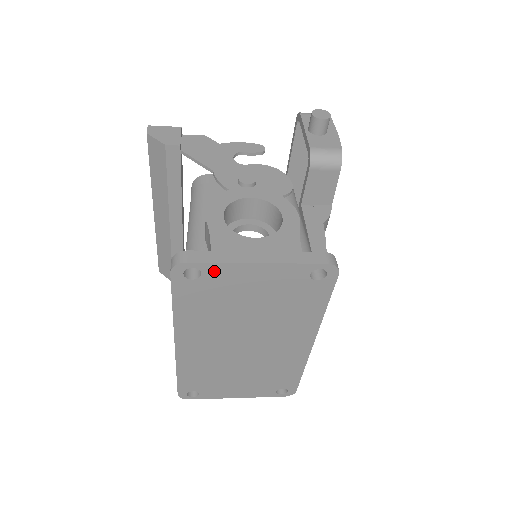
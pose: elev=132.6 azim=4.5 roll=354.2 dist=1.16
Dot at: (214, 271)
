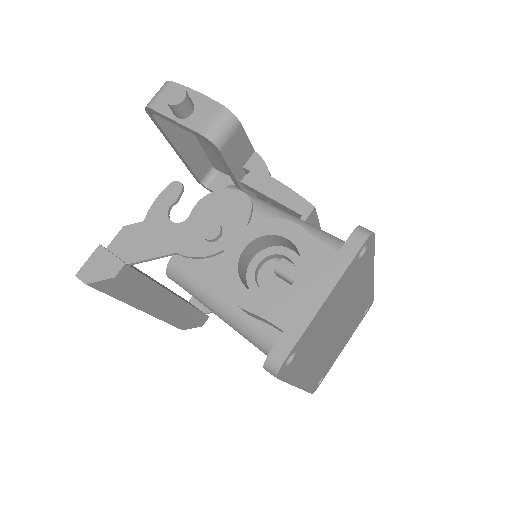
Dot at: (302, 340)
